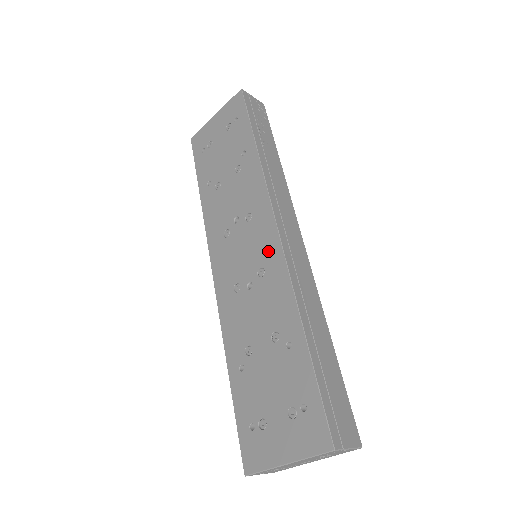
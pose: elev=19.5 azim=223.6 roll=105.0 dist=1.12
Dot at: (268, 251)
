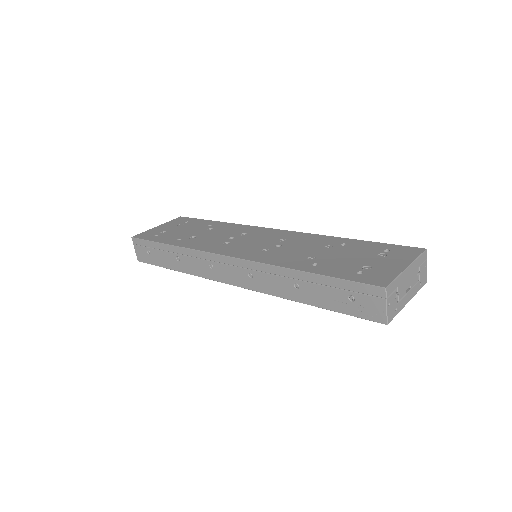
Dot at: (280, 234)
